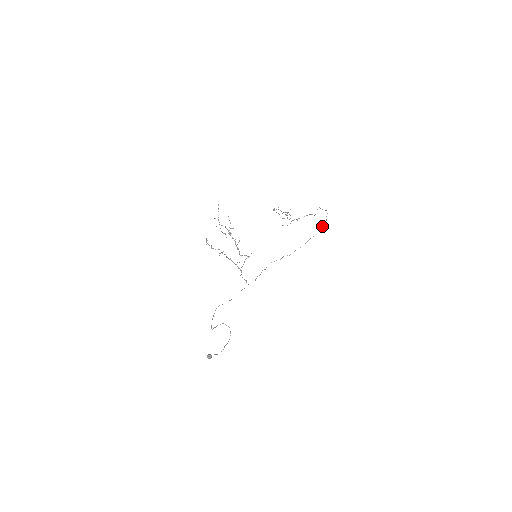
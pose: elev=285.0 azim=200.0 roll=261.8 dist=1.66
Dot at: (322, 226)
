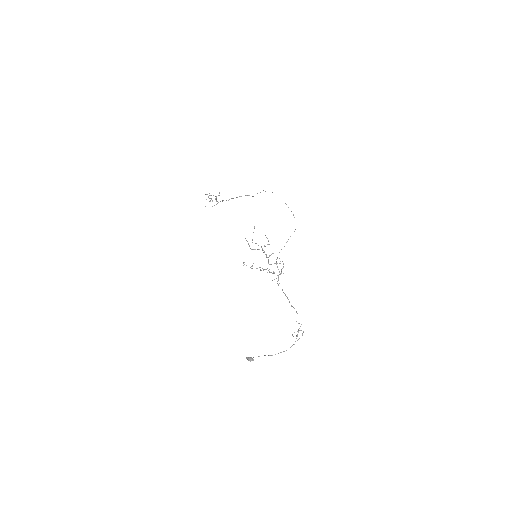
Dot at: occluded
